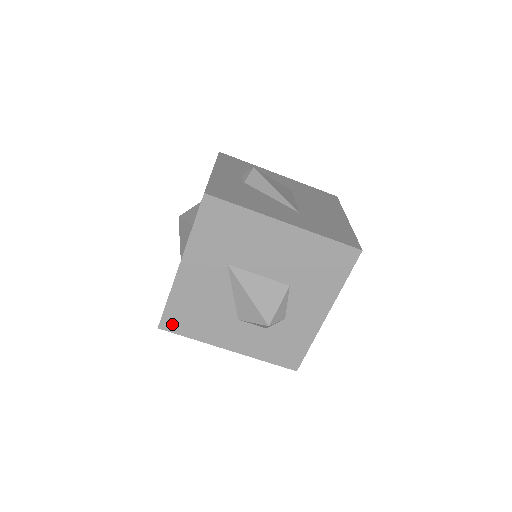
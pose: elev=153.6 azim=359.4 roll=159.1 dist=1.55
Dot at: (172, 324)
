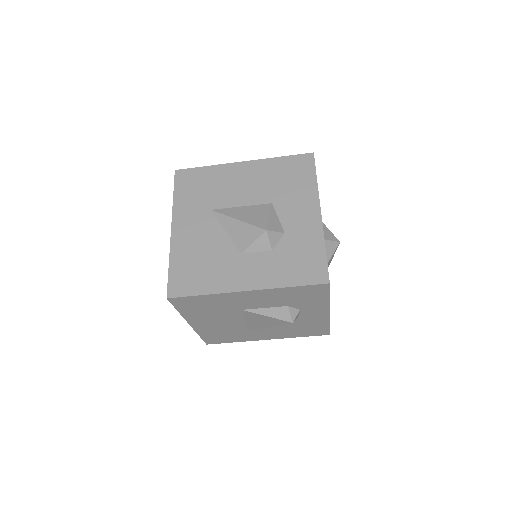
Dot at: (180, 287)
